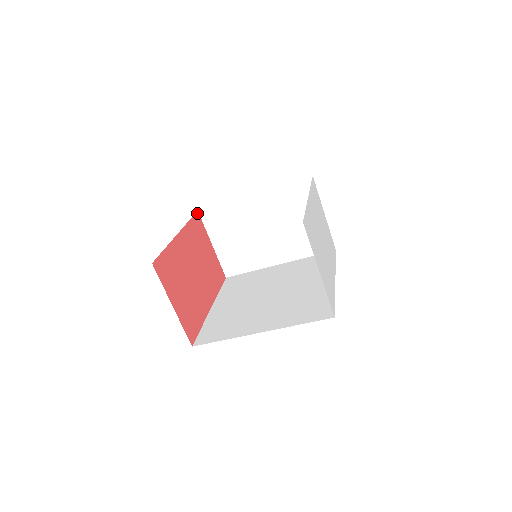
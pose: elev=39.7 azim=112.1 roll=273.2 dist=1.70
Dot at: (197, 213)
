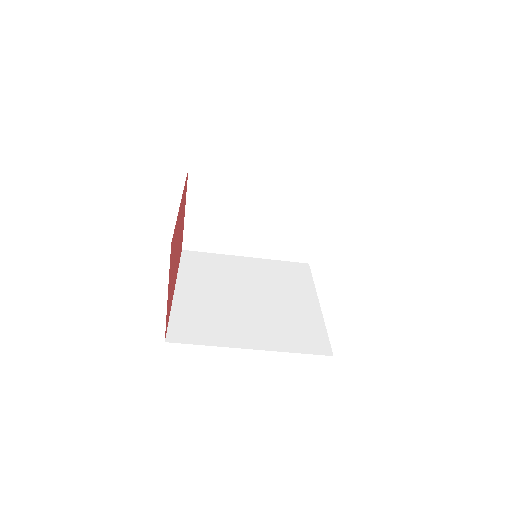
Dot at: occluded
